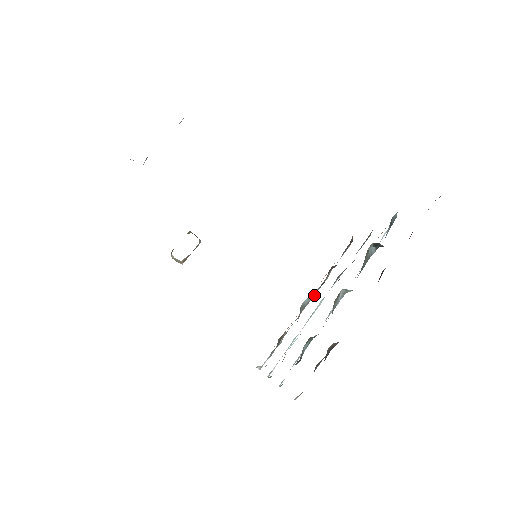
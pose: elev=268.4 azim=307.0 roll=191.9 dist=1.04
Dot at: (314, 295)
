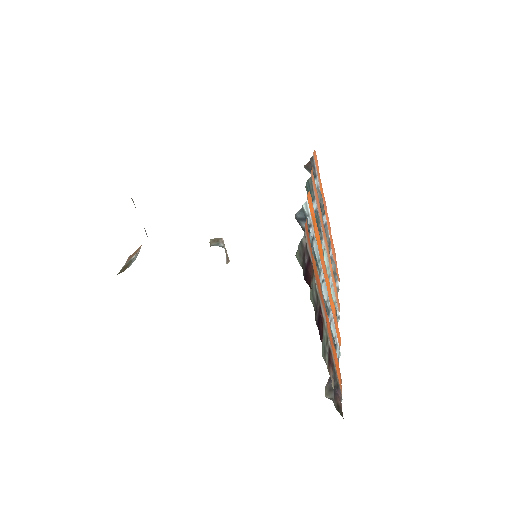
Dot at: (325, 217)
